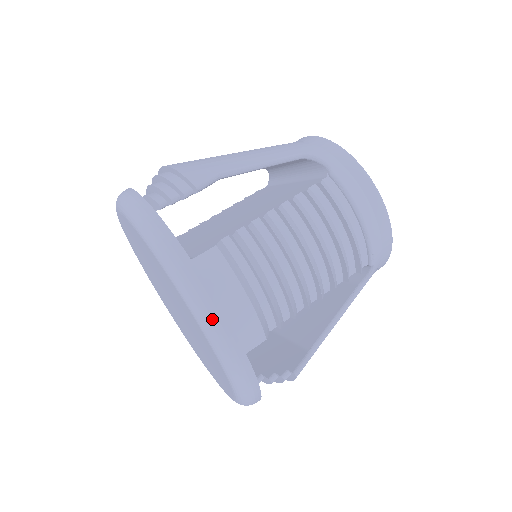
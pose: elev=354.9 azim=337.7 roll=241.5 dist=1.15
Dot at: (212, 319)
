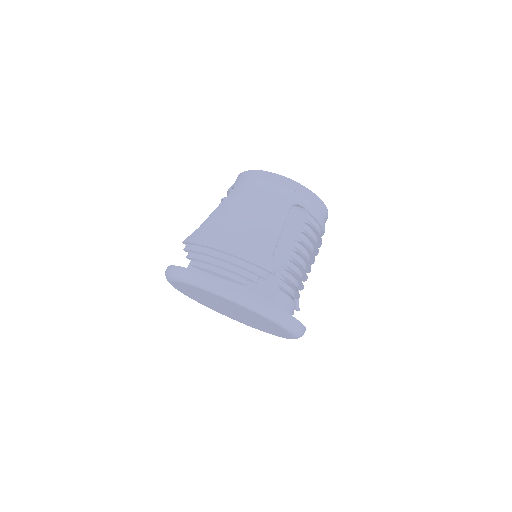
Dot at: (300, 331)
